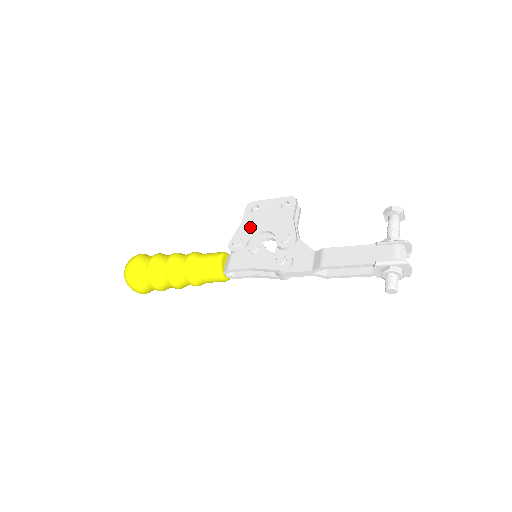
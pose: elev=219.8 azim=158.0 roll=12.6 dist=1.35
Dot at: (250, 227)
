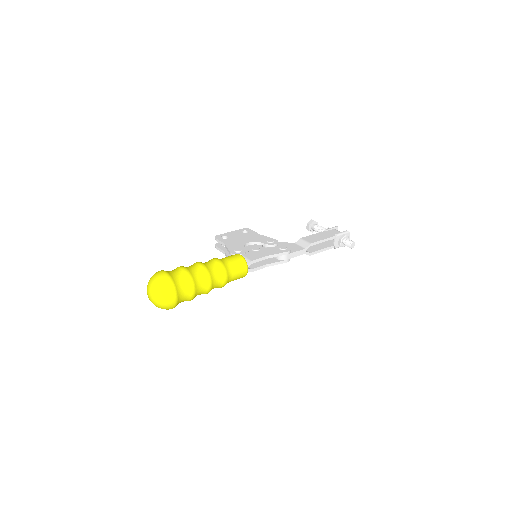
Dot at: (236, 243)
